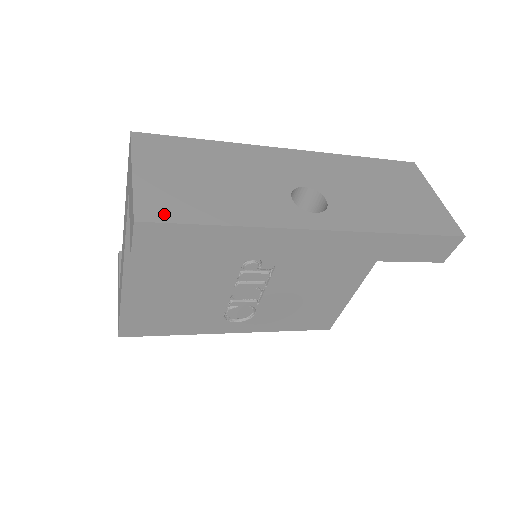
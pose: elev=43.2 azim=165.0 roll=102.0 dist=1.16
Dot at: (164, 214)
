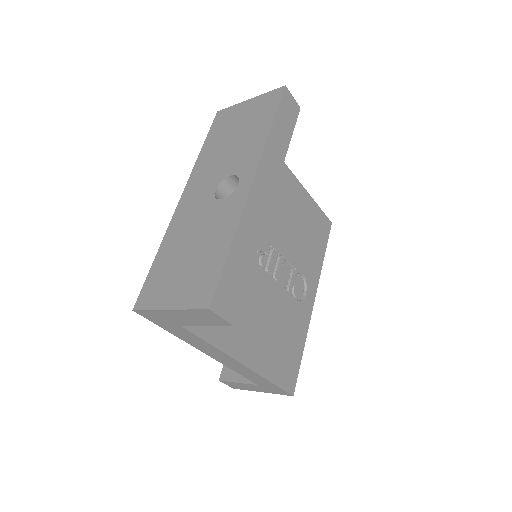
Dot at: (209, 288)
